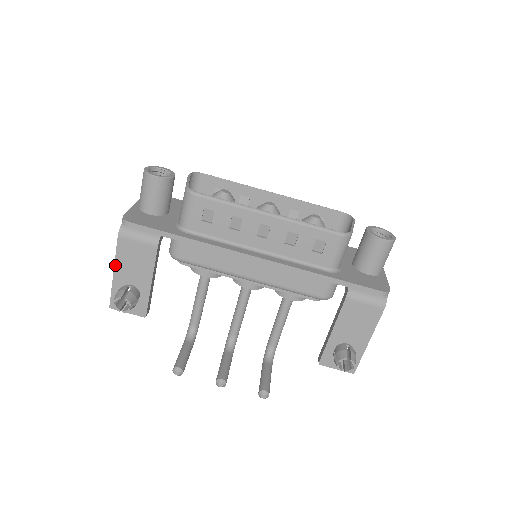
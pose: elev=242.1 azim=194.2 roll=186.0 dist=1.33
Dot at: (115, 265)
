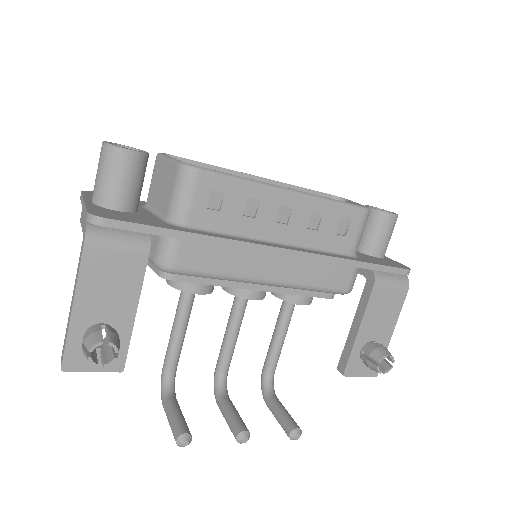
Dot at: (76, 294)
